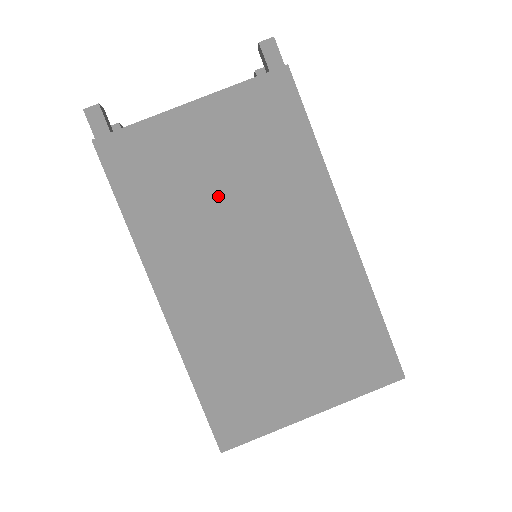
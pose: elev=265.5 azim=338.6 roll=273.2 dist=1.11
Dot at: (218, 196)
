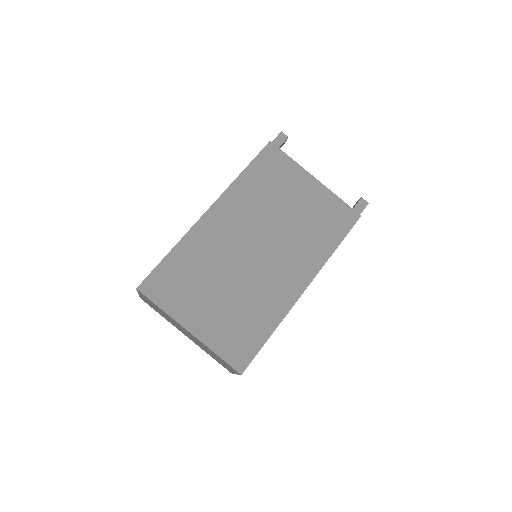
Dot at: (280, 213)
